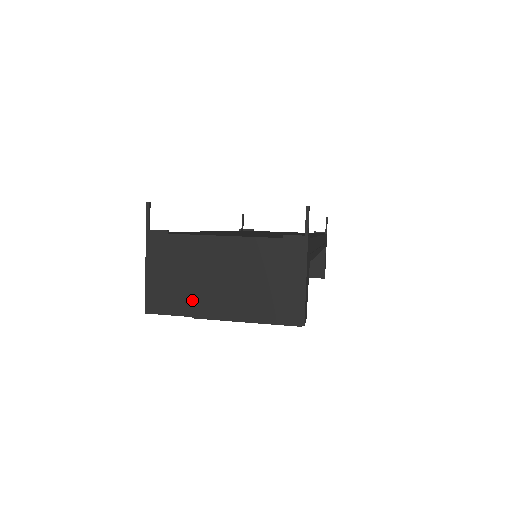
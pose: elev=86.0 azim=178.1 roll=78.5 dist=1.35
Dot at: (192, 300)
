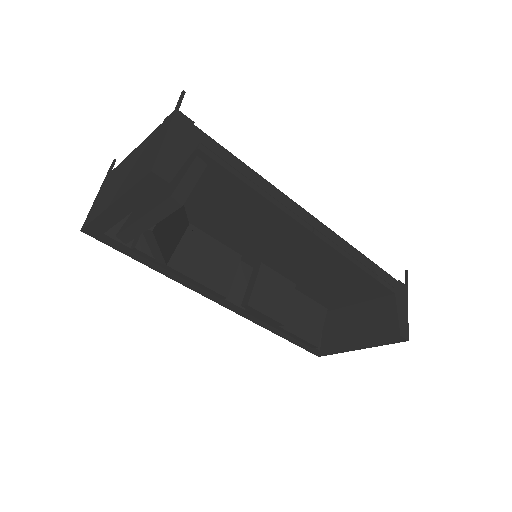
Dot at: (104, 203)
